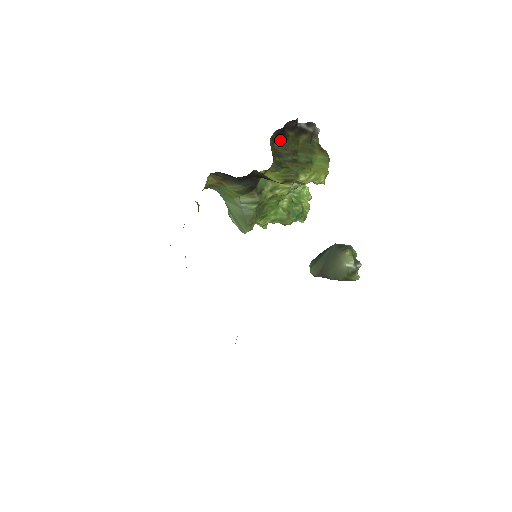
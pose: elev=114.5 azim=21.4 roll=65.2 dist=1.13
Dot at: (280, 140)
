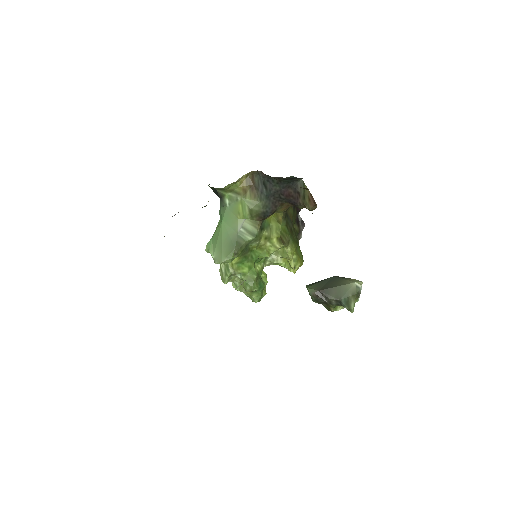
Dot at: (291, 206)
